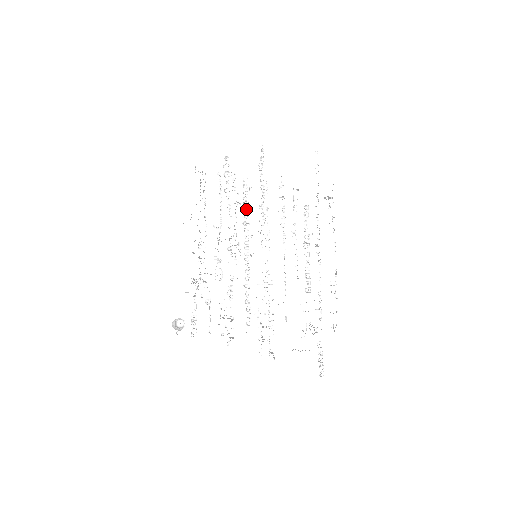
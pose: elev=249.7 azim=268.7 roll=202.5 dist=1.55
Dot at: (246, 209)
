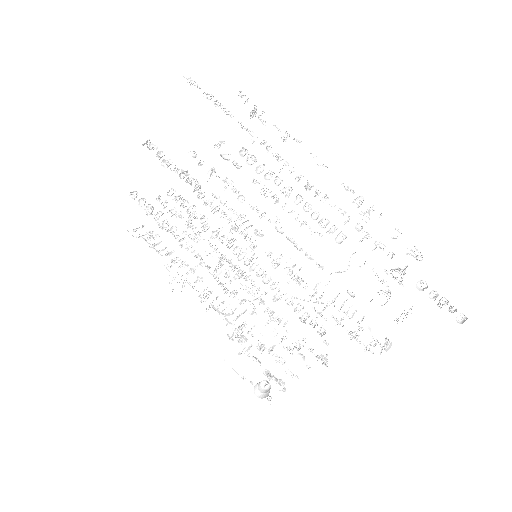
Dot at: (200, 220)
